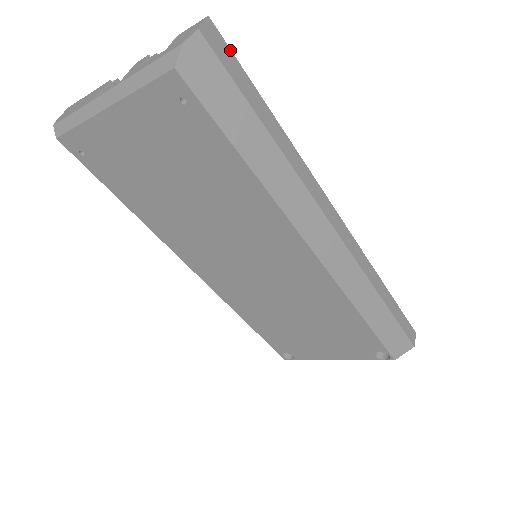
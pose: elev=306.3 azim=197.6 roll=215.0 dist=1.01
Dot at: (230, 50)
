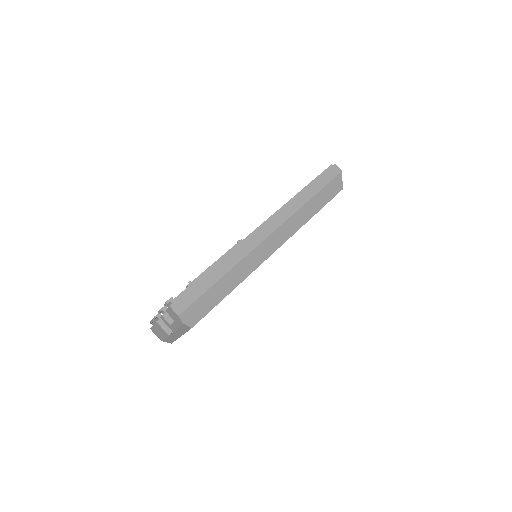
Dot at: (183, 295)
